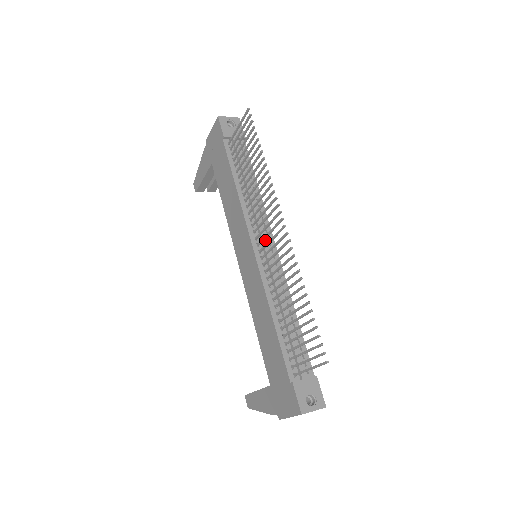
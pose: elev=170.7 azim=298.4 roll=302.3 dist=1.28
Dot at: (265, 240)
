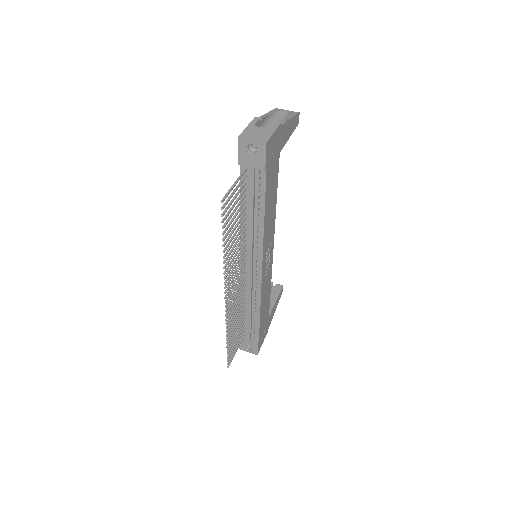
Dot at: (250, 265)
